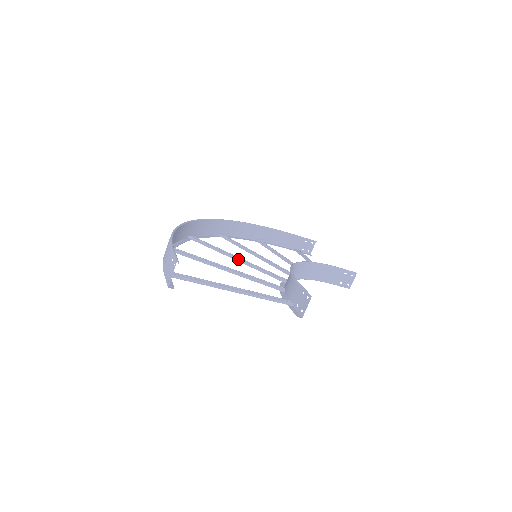
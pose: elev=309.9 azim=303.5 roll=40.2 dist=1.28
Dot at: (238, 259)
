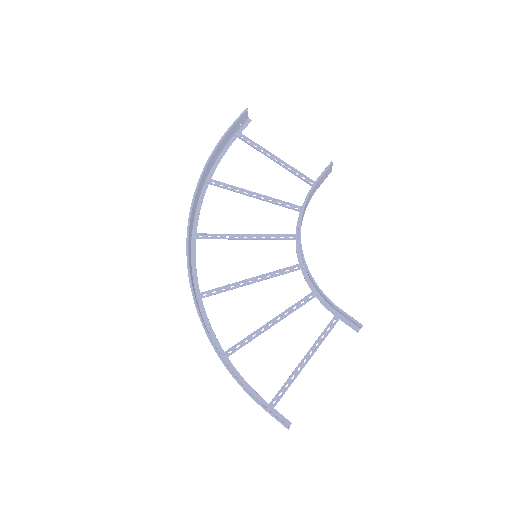
Dot at: occluded
